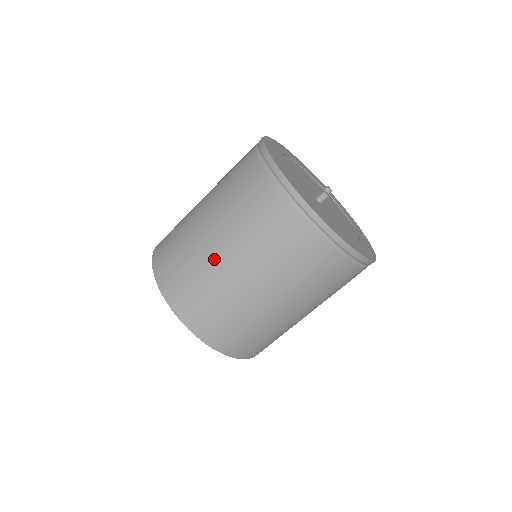
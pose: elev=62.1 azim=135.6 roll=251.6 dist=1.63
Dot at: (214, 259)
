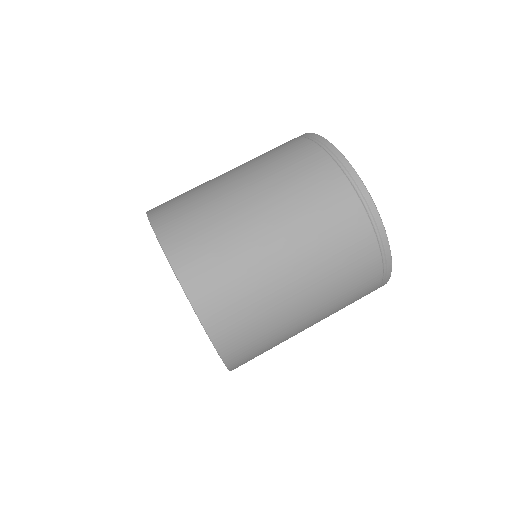
Dot at: occluded
